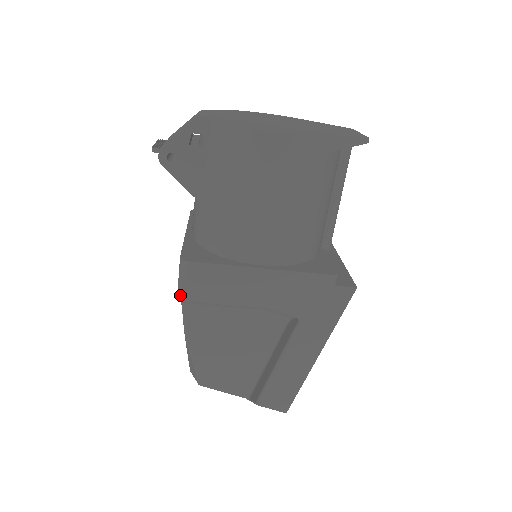
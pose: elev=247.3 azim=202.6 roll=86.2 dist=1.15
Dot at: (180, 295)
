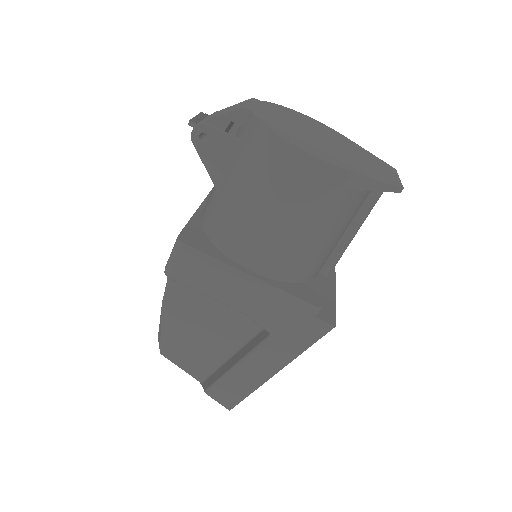
Dot at: (166, 270)
